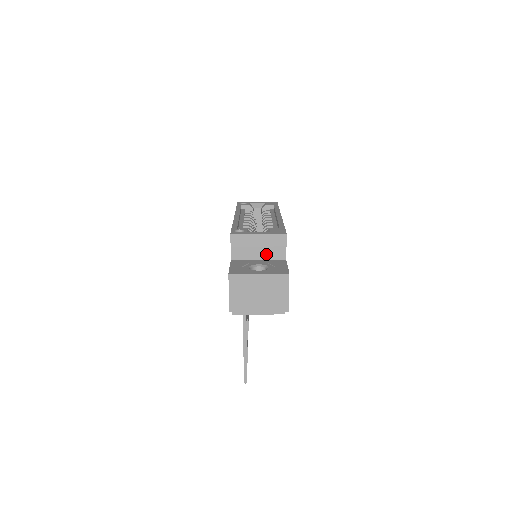
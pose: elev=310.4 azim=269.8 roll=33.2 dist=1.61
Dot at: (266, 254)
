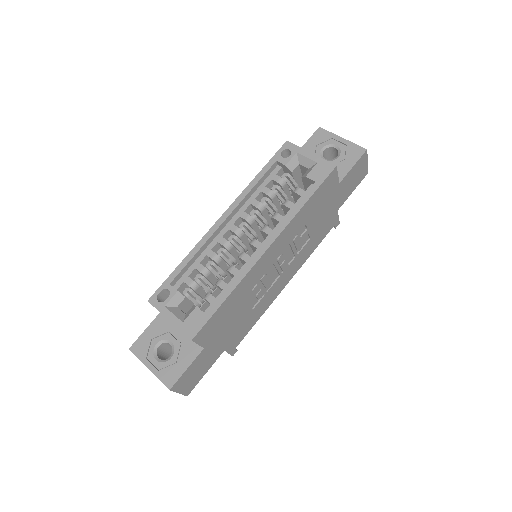
Dot at: occluded
